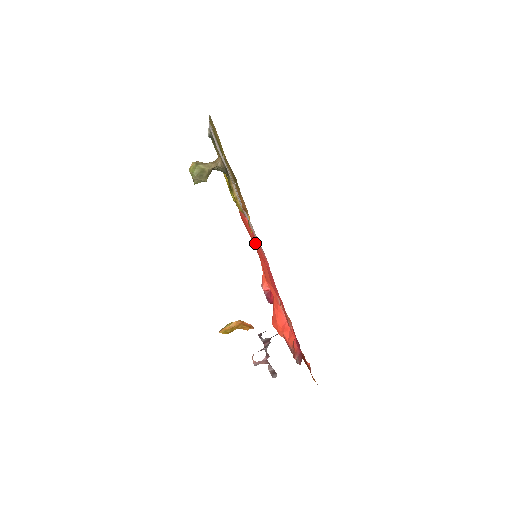
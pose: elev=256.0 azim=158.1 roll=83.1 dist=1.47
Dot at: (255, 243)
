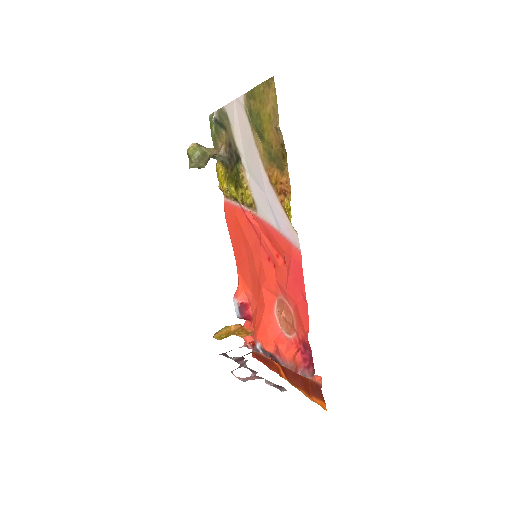
Dot at: (253, 243)
